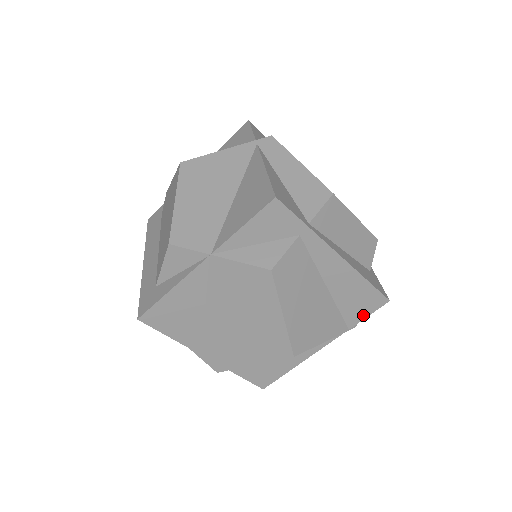
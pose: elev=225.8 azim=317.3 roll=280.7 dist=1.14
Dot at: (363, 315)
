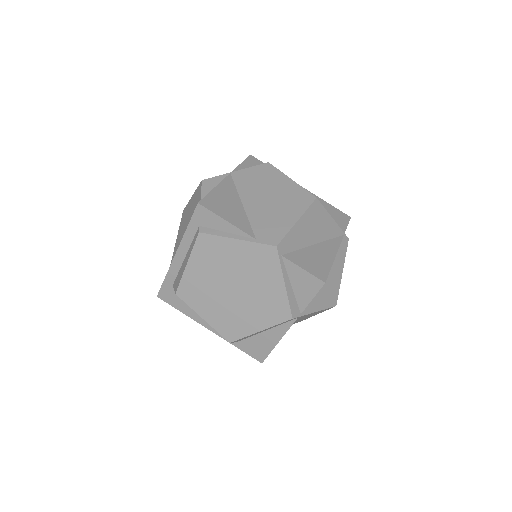
Dot at: (344, 225)
